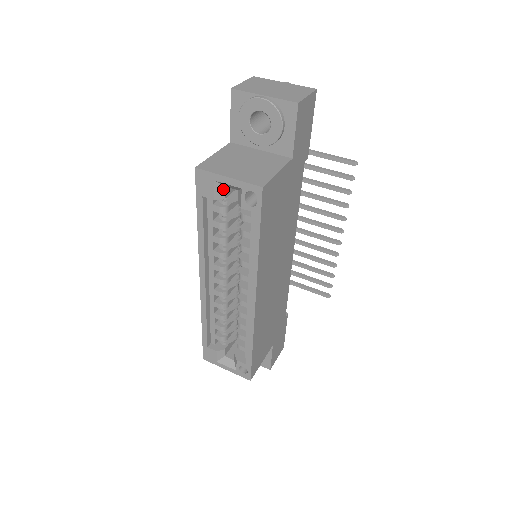
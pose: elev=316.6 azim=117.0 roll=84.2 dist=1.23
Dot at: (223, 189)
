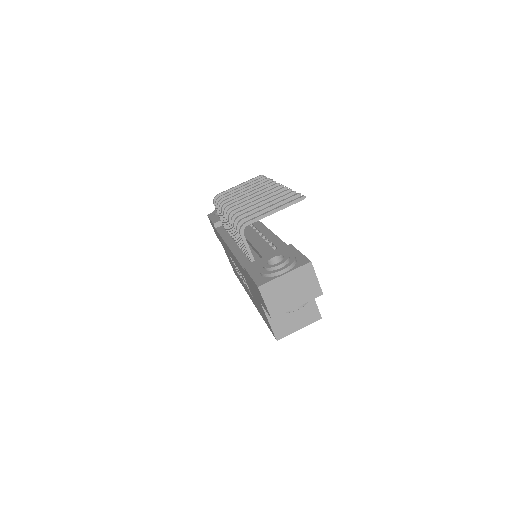
Dot at: occluded
